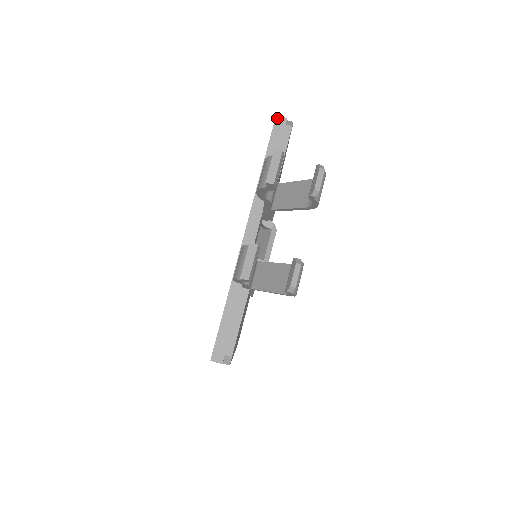
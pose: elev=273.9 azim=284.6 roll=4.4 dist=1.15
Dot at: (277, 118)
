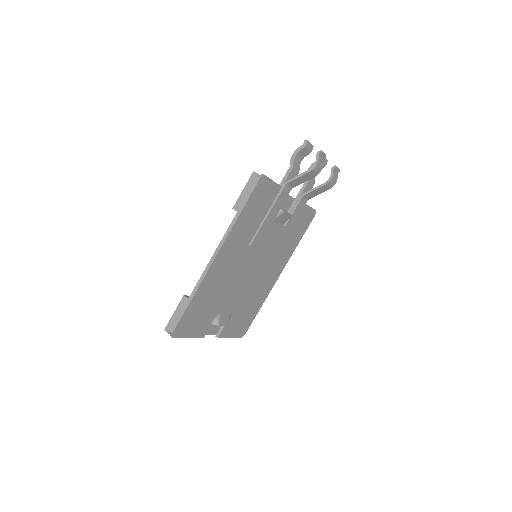
Dot at: occluded
